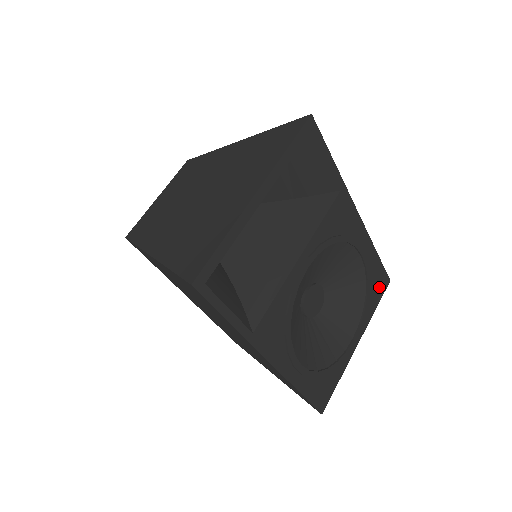
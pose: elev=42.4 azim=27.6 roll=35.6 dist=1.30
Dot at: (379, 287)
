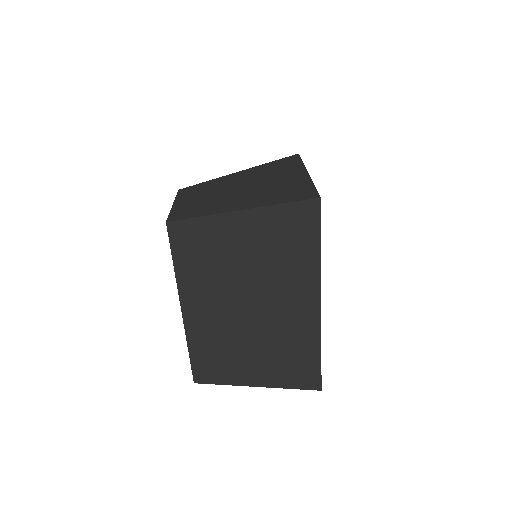
Dot at: occluded
